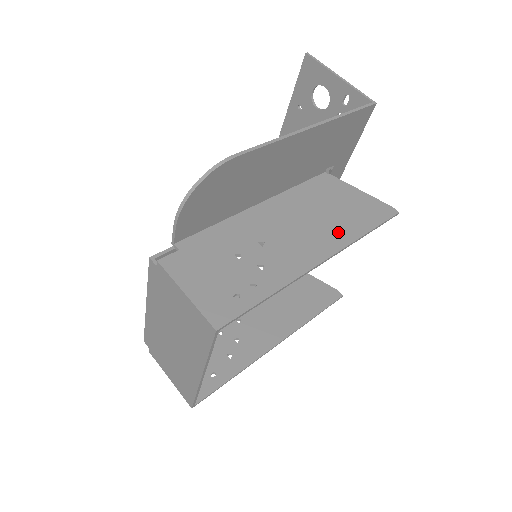
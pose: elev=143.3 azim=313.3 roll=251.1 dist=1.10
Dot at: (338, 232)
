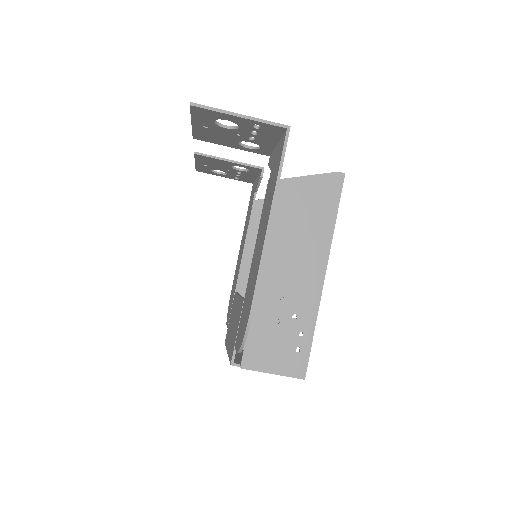
Dot at: (318, 239)
